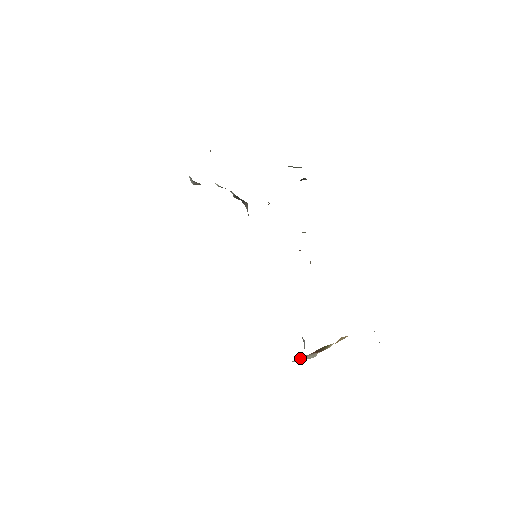
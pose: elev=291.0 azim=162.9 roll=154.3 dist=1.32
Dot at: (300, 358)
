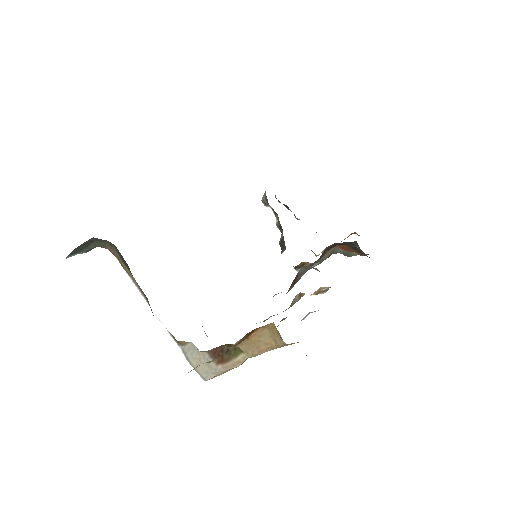
Dot at: (195, 351)
